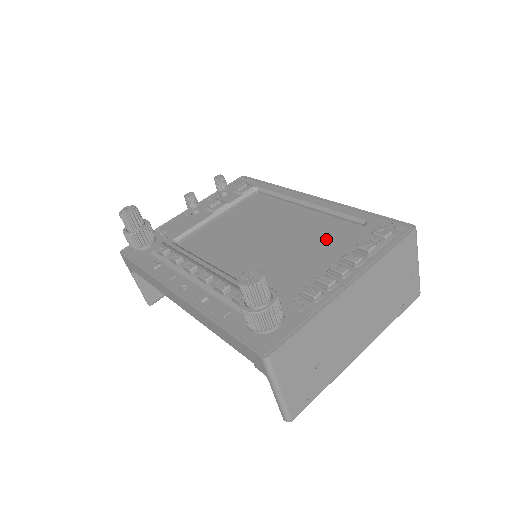
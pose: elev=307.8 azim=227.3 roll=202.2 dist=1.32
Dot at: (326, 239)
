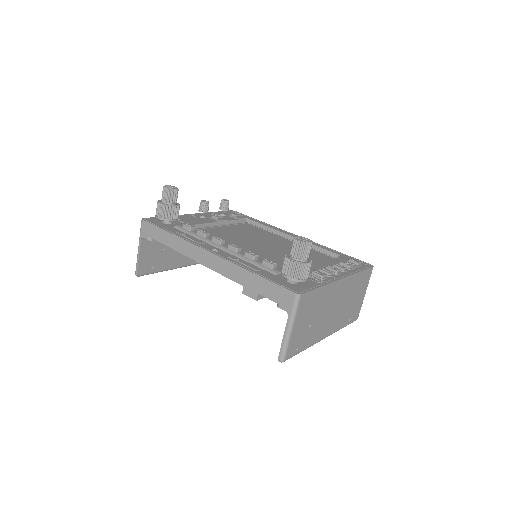
Dot at: (313, 258)
